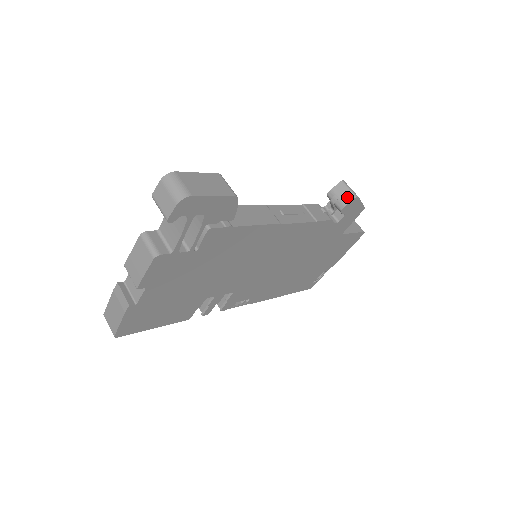
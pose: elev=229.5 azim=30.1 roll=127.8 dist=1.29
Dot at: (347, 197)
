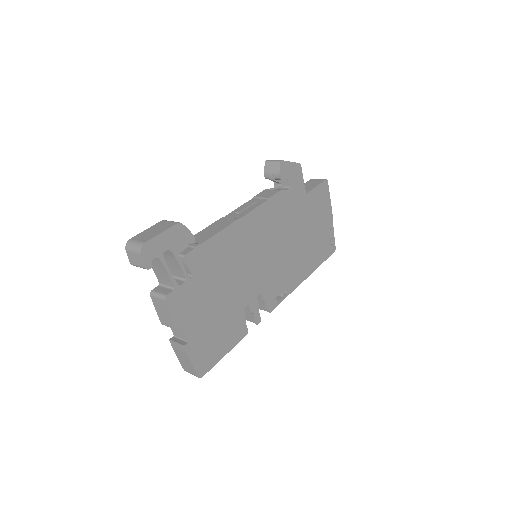
Dot at: (276, 167)
